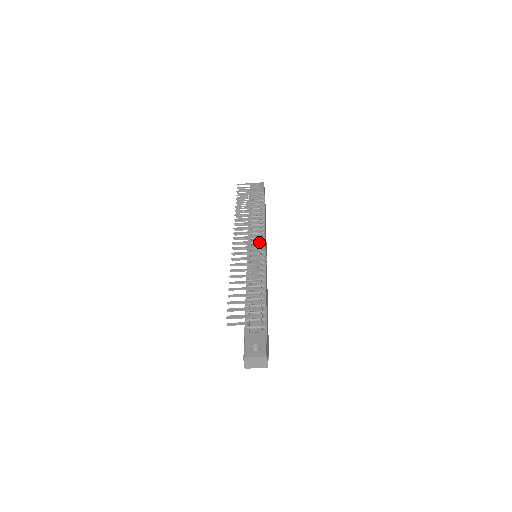
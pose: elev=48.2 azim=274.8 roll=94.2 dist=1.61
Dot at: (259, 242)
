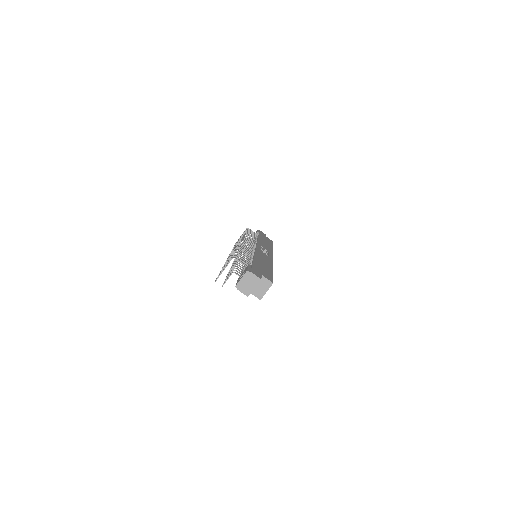
Dot at: occluded
